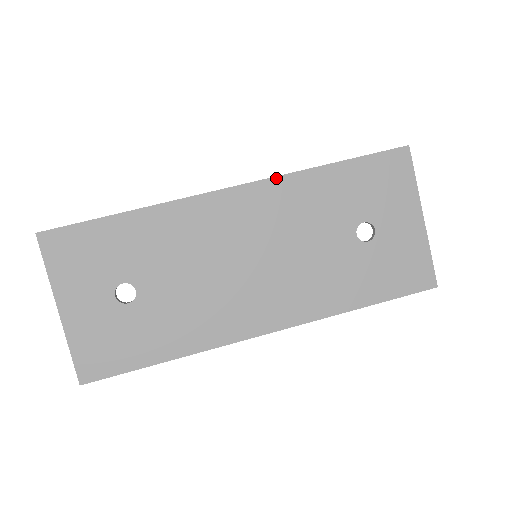
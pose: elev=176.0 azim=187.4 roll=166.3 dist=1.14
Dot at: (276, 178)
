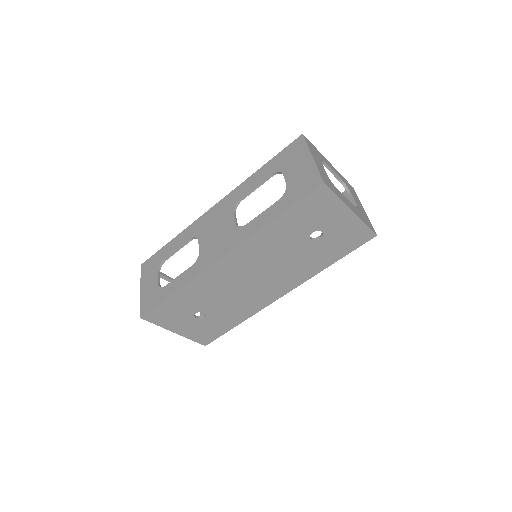
Dot at: (245, 242)
